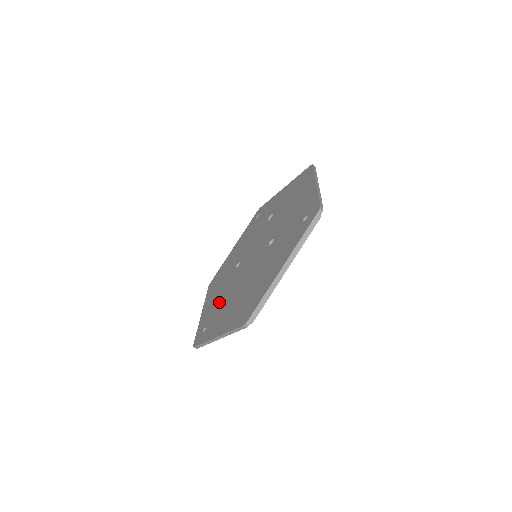
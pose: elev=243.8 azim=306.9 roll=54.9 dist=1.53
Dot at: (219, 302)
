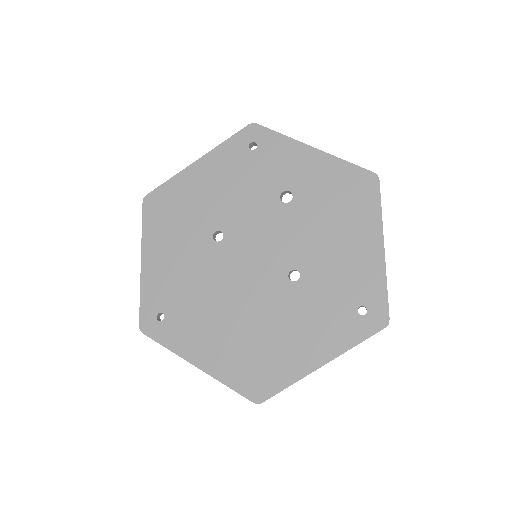
Dot at: (186, 287)
